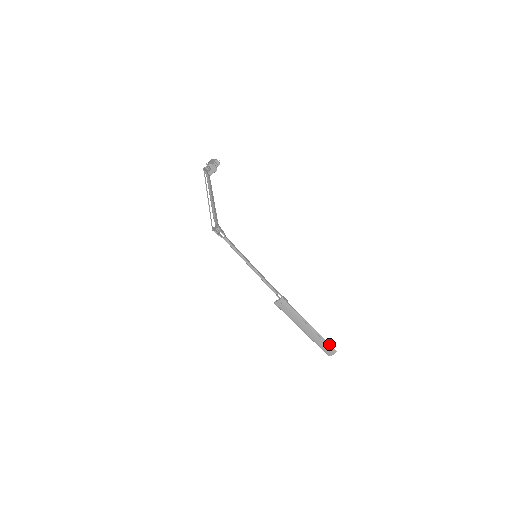
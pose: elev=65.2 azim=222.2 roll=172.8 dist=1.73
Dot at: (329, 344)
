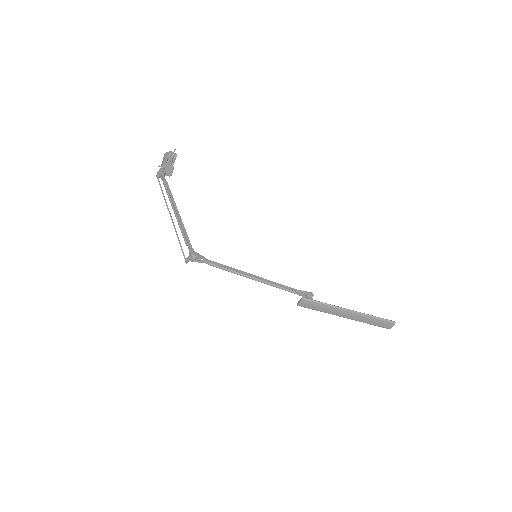
Dot at: (383, 319)
